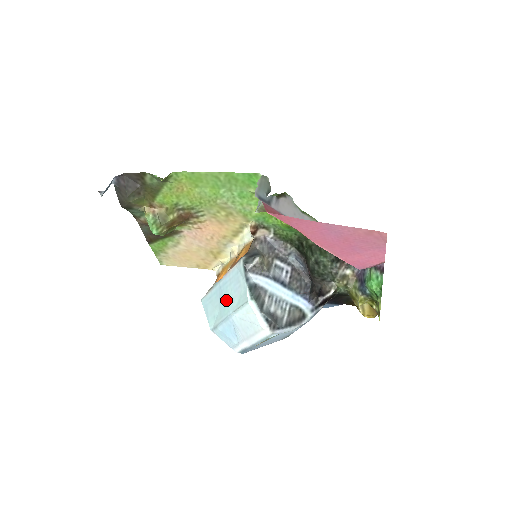
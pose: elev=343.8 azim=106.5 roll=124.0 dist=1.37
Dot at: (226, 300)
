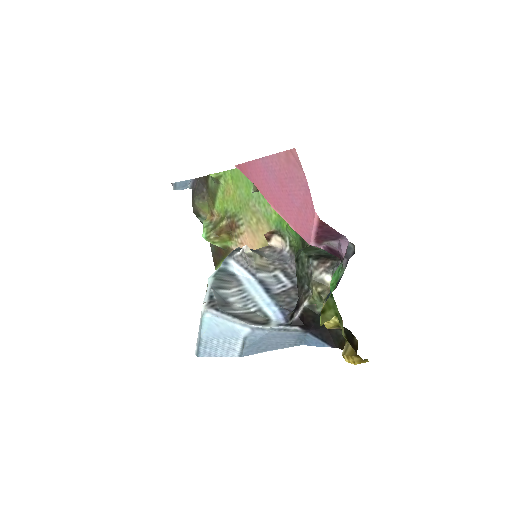
Dot at: occluded
